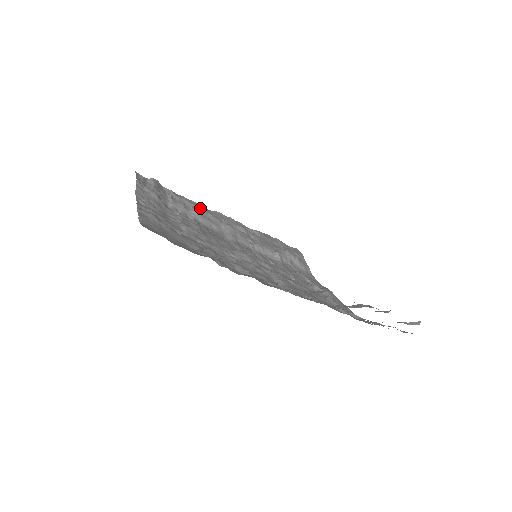
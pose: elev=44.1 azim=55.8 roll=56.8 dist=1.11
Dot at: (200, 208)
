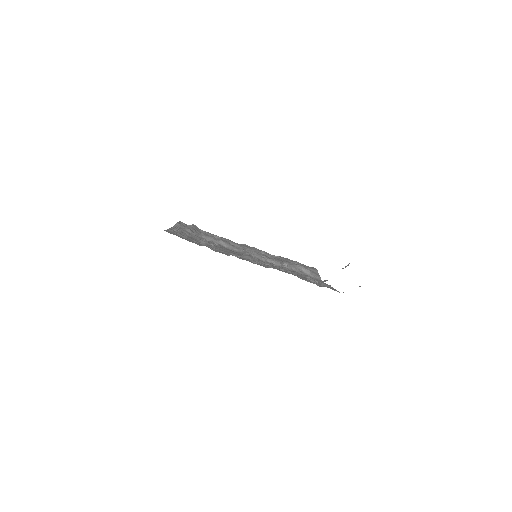
Dot at: (228, 240)
